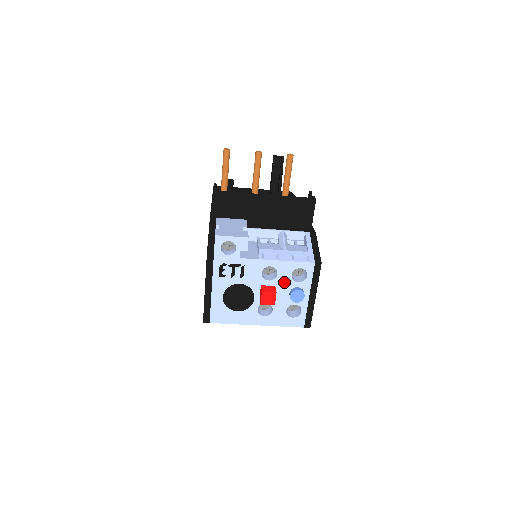
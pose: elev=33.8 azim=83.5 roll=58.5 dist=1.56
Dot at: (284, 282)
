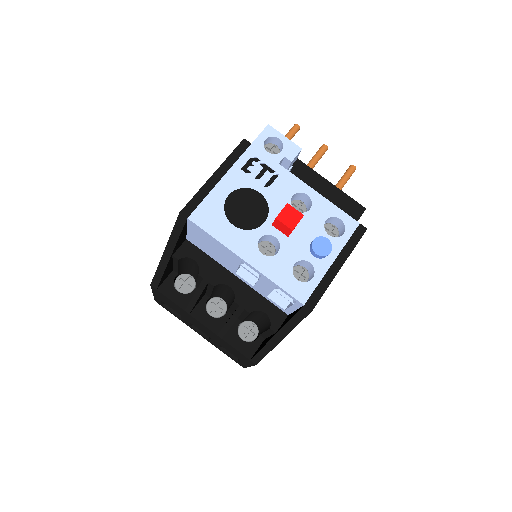
Dot at: (312, 224)
